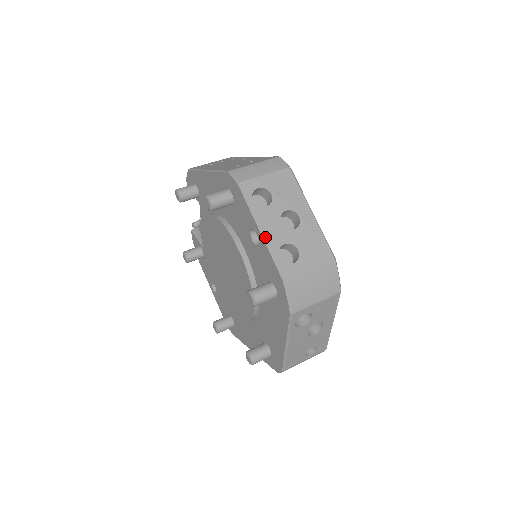
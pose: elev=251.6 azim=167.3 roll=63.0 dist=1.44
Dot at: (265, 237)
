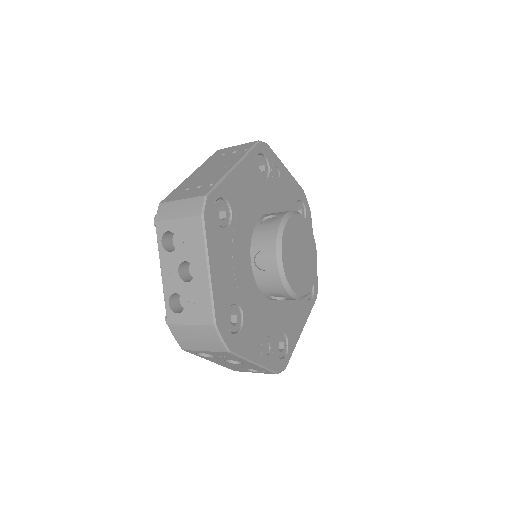
Dot at: (162, 281)
